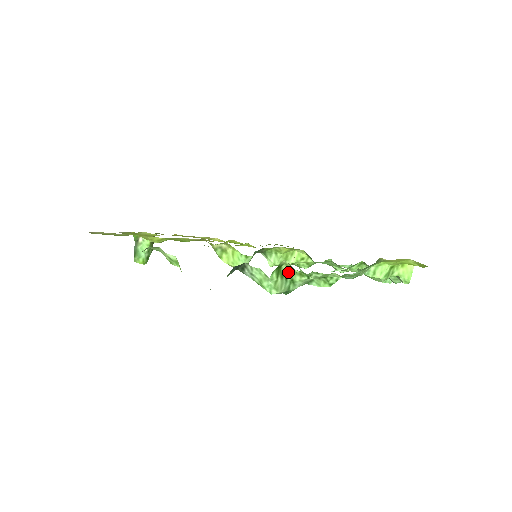
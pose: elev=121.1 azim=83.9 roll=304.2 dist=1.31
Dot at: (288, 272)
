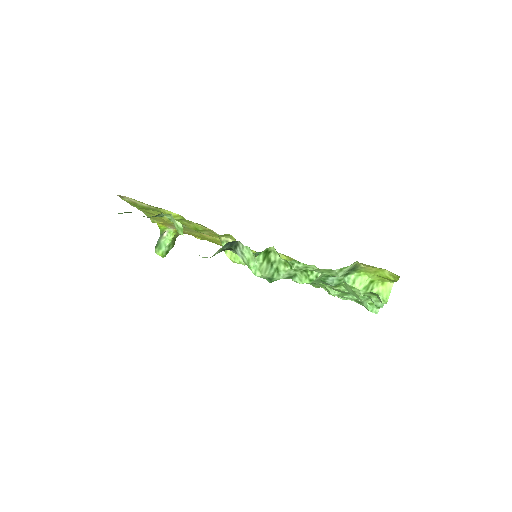
Dot at: (275, 259)
